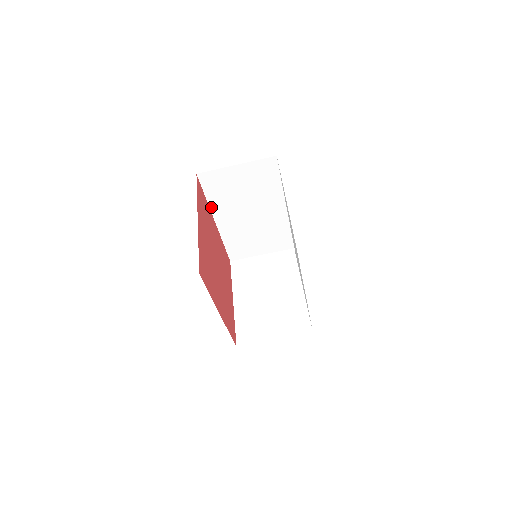
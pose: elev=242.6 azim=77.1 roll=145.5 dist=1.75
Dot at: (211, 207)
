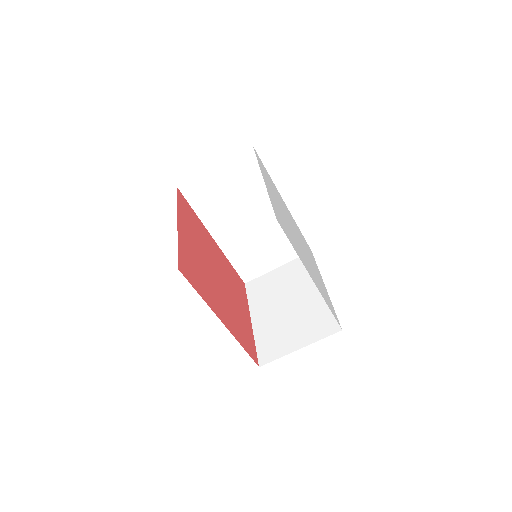
Dot at: (204, 222)
